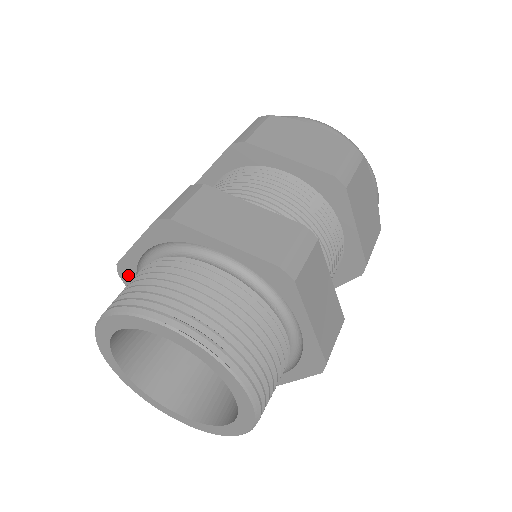
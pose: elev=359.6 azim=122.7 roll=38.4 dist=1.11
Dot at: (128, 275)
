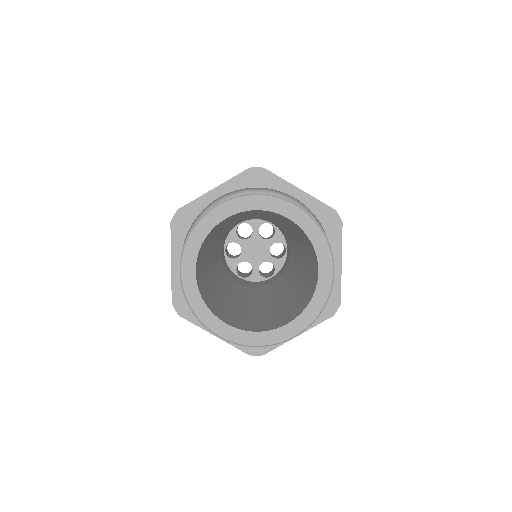
Dot at: (183, 222)
